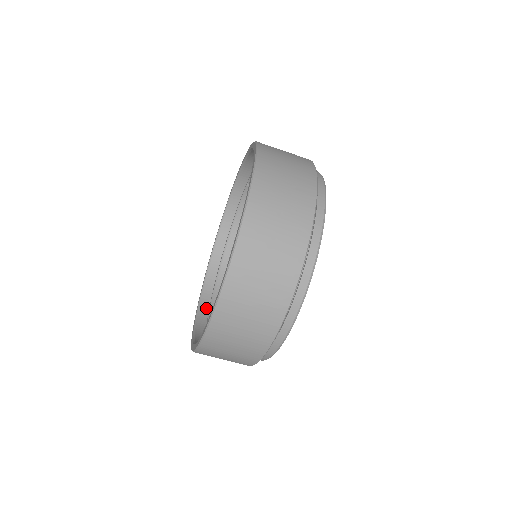
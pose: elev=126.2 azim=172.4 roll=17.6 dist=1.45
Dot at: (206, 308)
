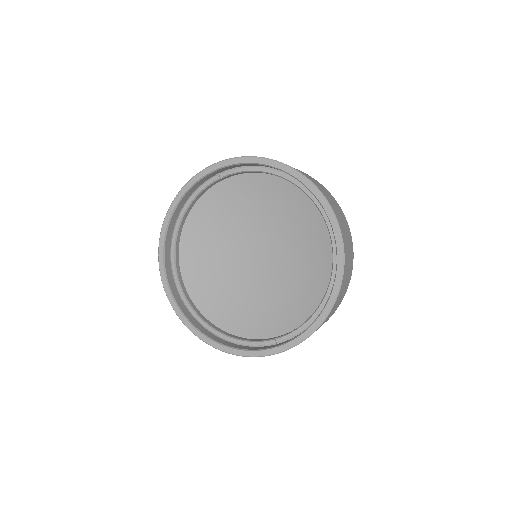
Dot at: (180, 301)
